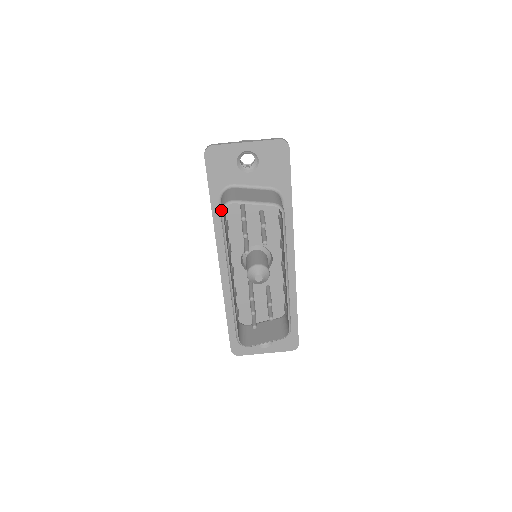
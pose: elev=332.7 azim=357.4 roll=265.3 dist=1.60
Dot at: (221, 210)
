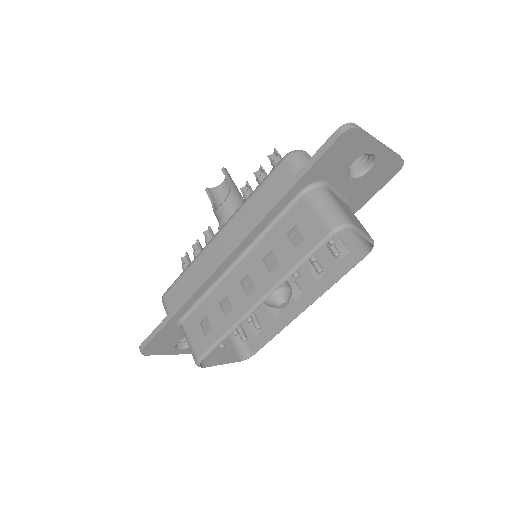
Dot at: (335, 230)
